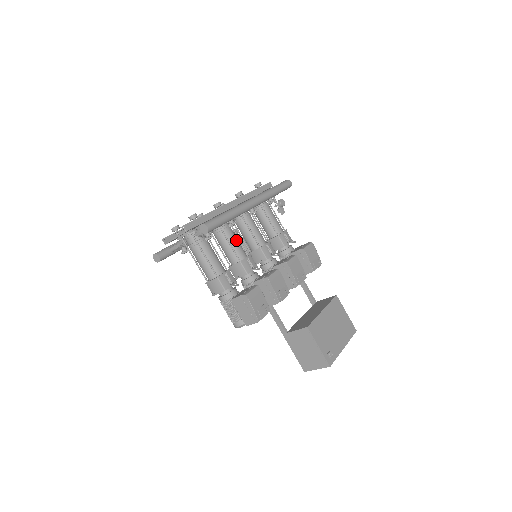
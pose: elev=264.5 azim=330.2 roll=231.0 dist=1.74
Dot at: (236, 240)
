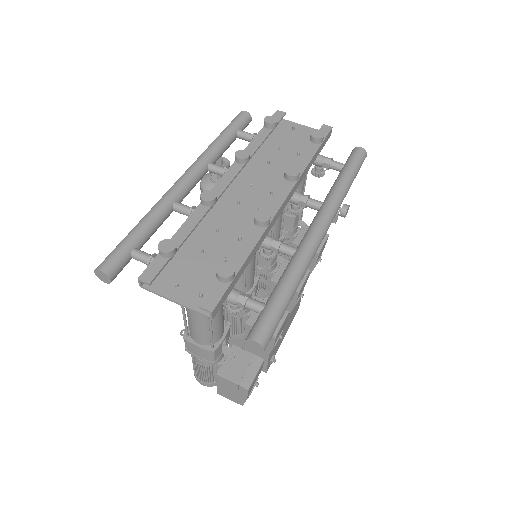
Dot at: (254, 264)
